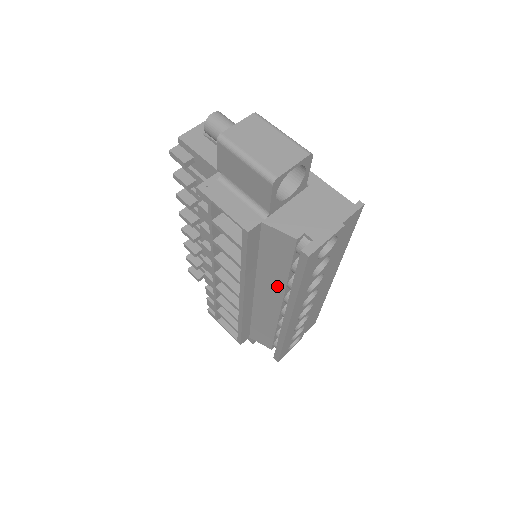
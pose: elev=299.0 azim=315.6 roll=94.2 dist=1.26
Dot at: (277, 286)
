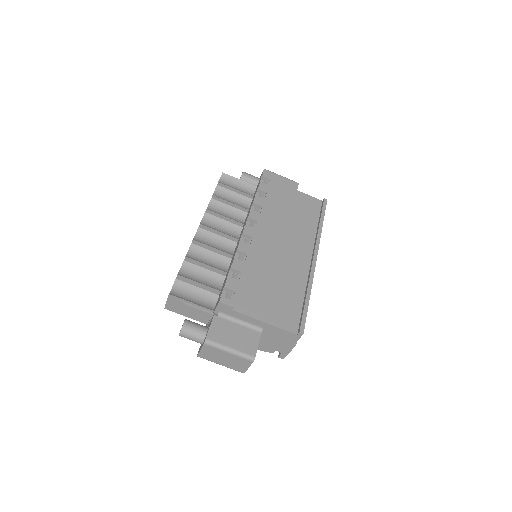
Dot at: occluded
